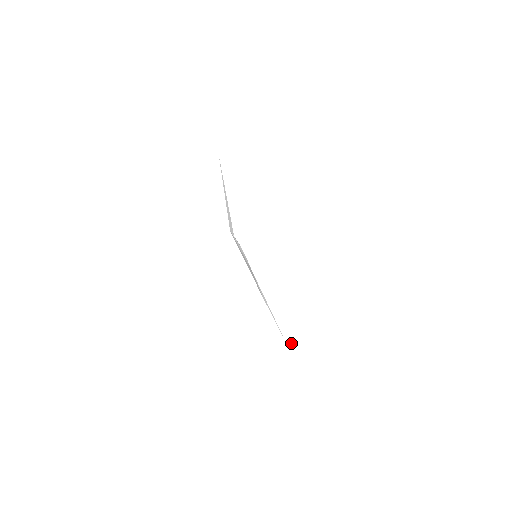
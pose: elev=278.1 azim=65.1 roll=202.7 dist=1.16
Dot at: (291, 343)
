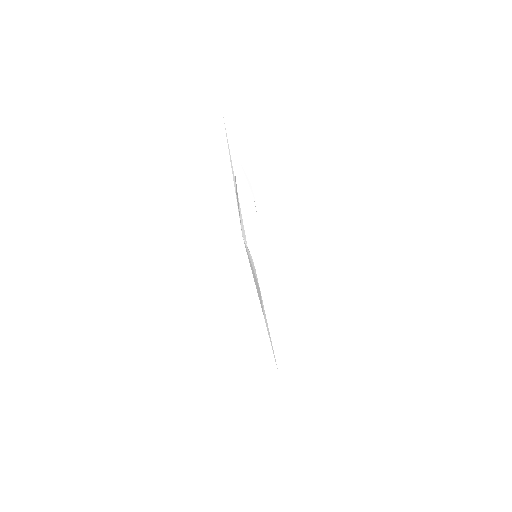
Dot at: (285, 377)
